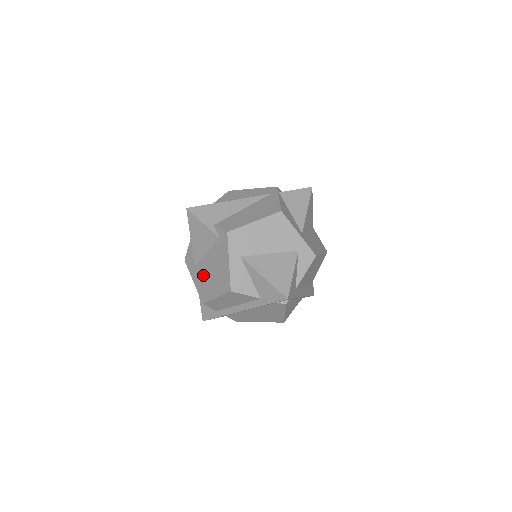
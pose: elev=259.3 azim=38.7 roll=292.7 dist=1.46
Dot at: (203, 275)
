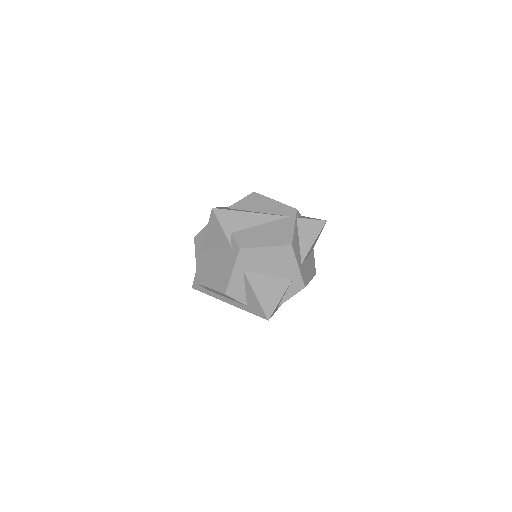
Dot at: (206, 263)
